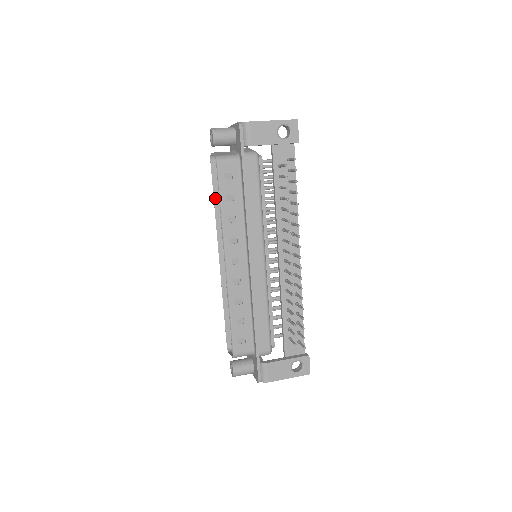
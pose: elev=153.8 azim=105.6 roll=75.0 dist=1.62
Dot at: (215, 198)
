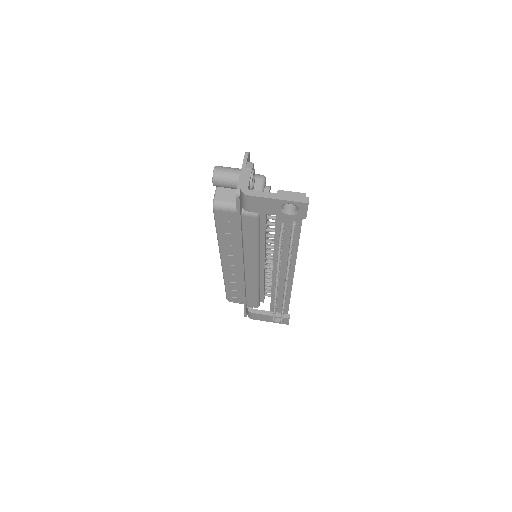
Dot at: occluded
